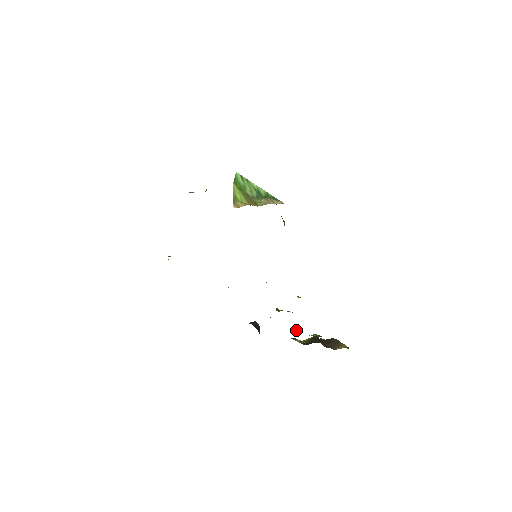
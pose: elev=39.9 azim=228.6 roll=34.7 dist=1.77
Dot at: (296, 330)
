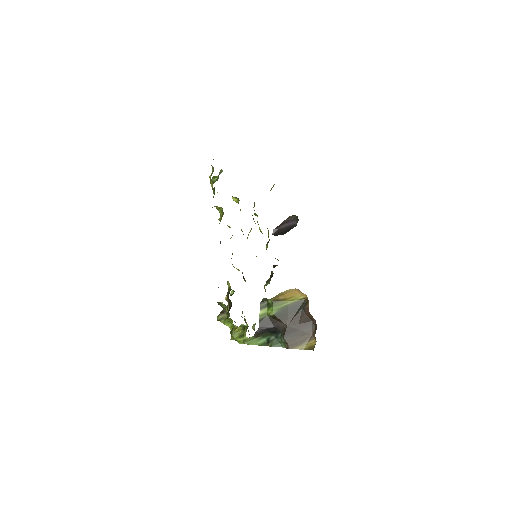
Dot at: (236, 332)
